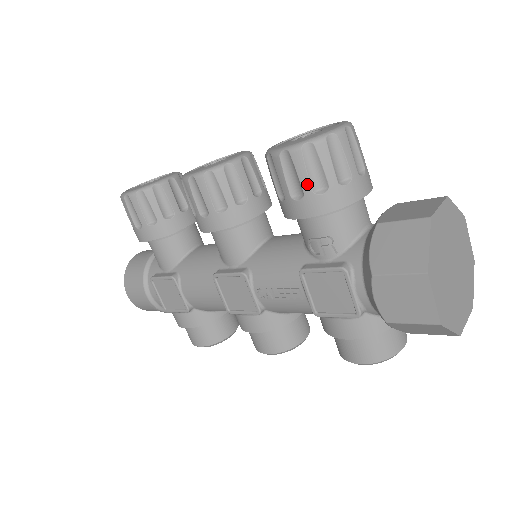
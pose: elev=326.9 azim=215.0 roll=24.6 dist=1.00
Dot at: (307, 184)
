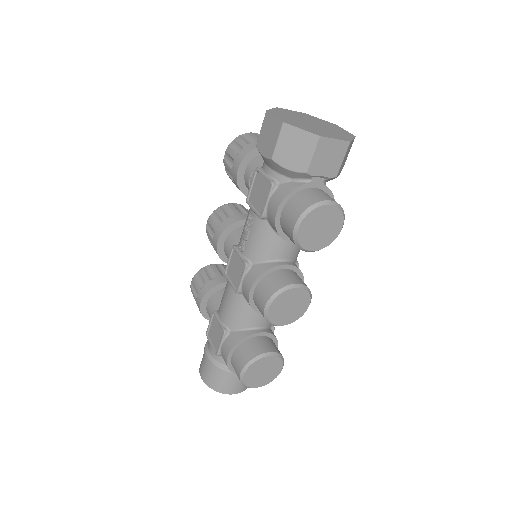
Dot at: (234, 154)
